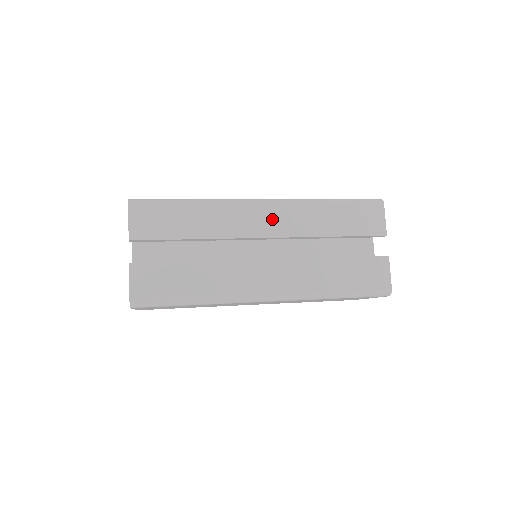
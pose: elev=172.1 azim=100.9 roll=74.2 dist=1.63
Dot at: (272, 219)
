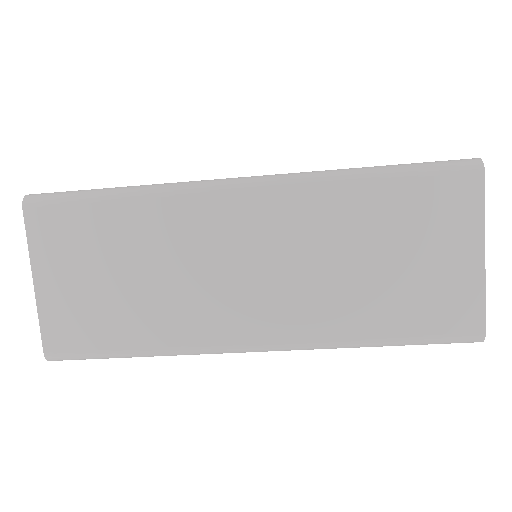
Dot at: occluded
